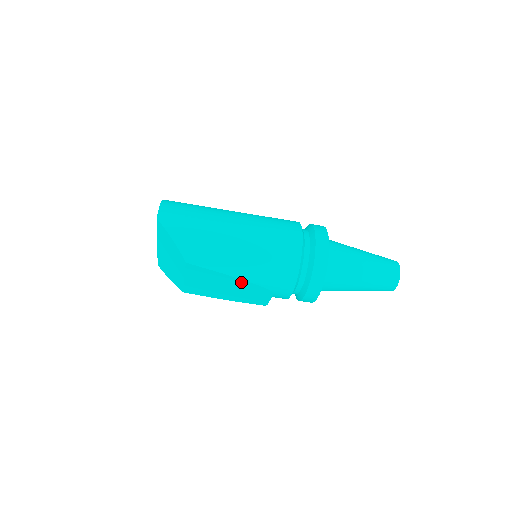
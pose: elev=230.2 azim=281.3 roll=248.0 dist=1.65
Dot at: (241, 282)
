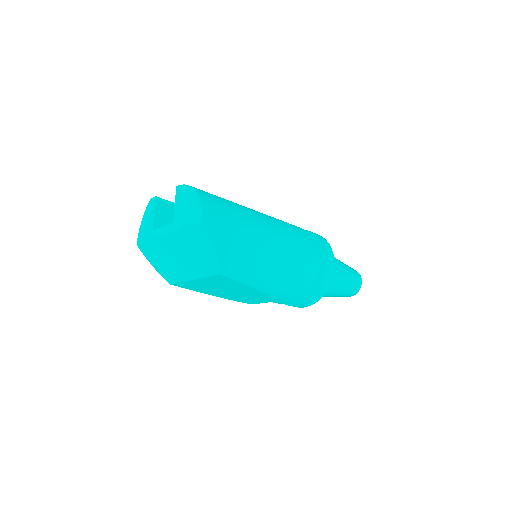
Dot at: (255, 292)
